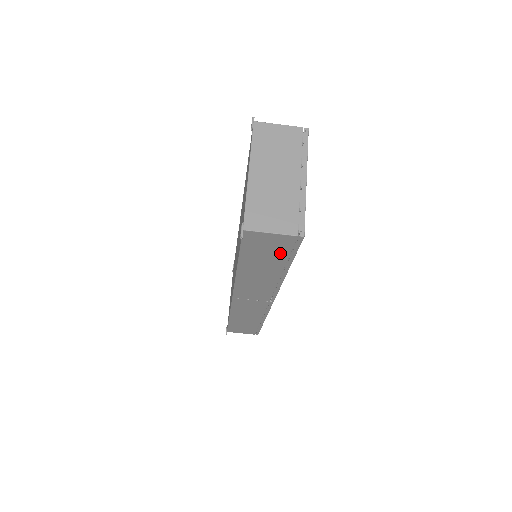
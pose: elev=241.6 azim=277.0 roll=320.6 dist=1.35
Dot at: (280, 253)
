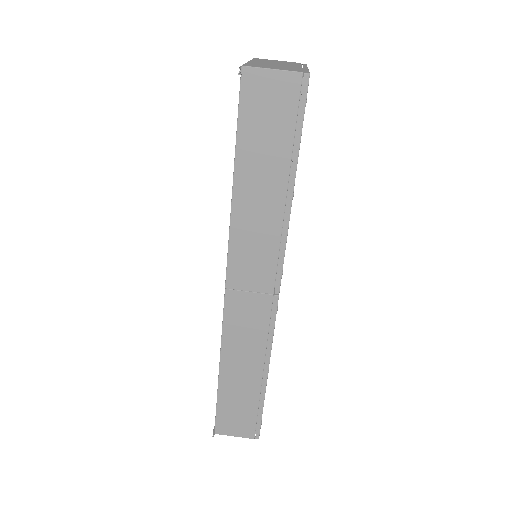
Dot at: (284, 126)
